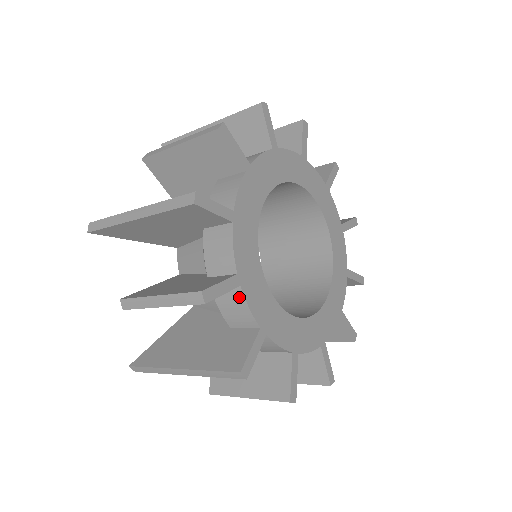
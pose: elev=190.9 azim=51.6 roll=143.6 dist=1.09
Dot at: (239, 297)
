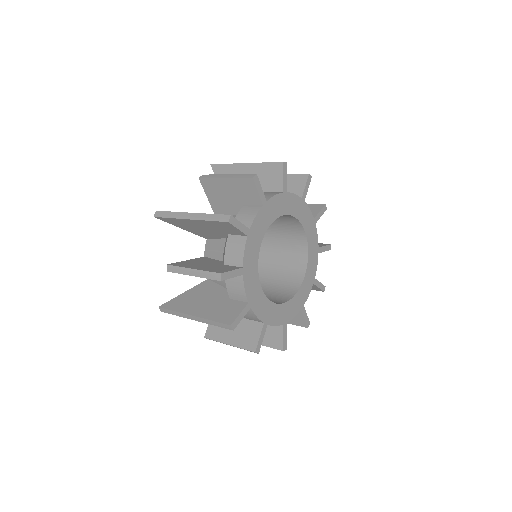
Dot at: occluded
